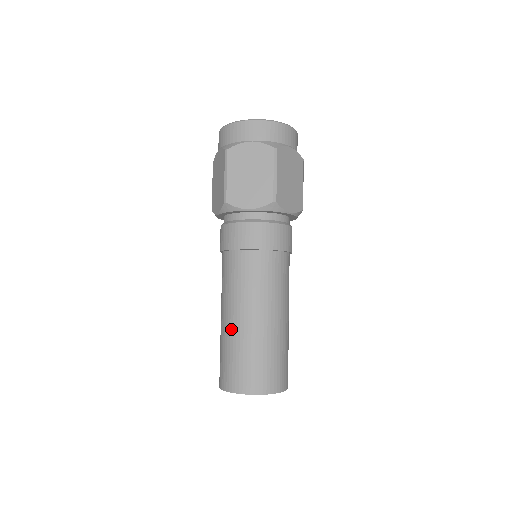
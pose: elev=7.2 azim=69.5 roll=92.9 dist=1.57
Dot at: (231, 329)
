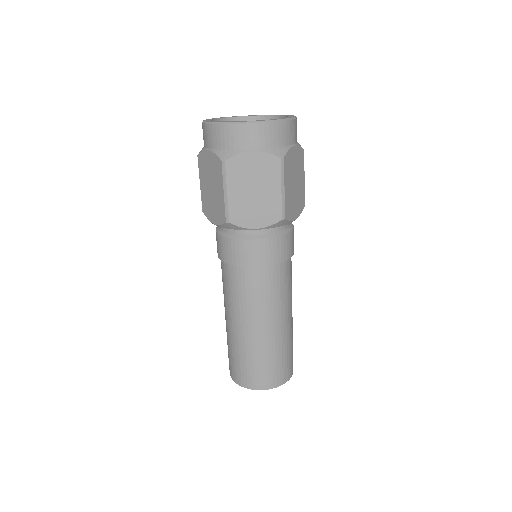
Dot at: (242, 338)
